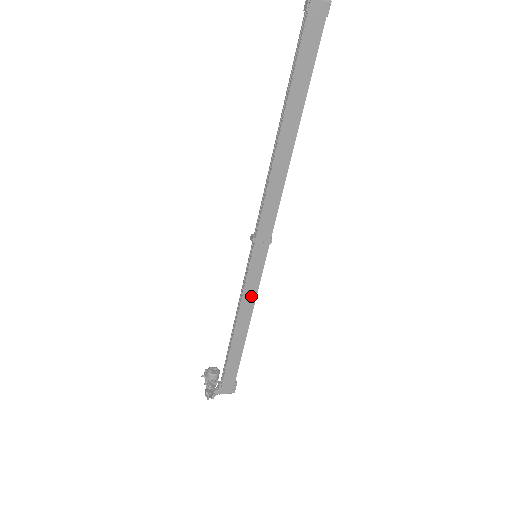
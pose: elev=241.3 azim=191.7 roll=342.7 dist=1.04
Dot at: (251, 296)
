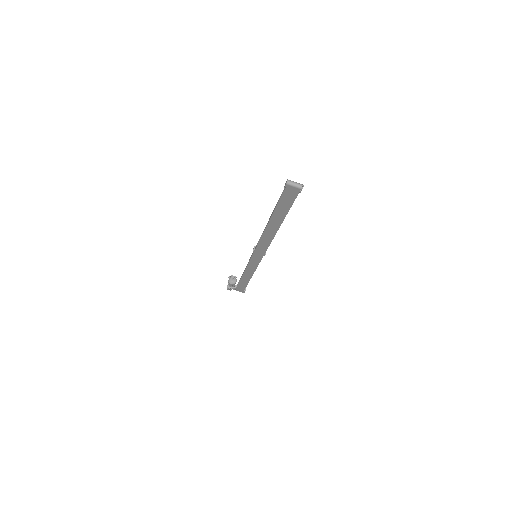
Dot at: (252, 268)
